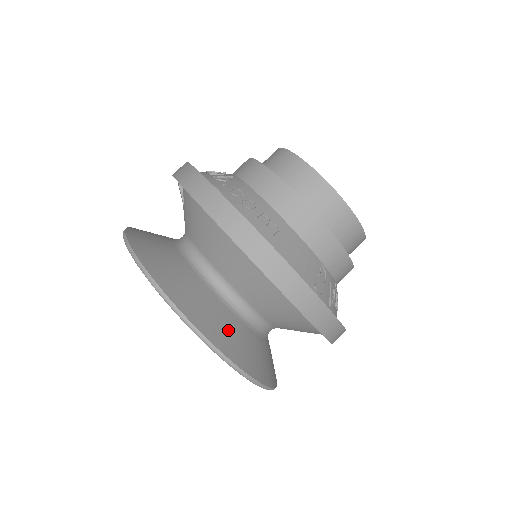
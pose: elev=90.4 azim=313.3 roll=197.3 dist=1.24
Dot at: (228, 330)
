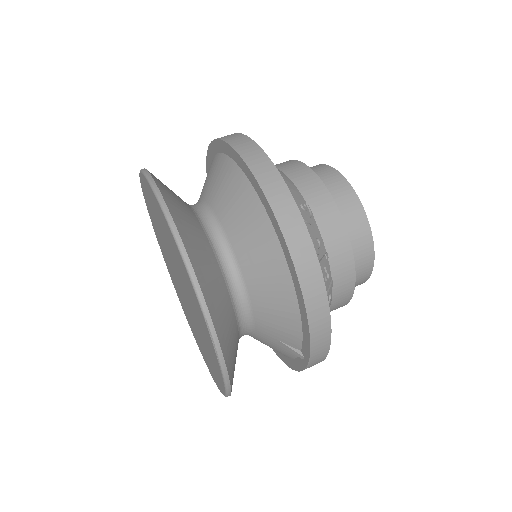
Dot at: (187, 219)
